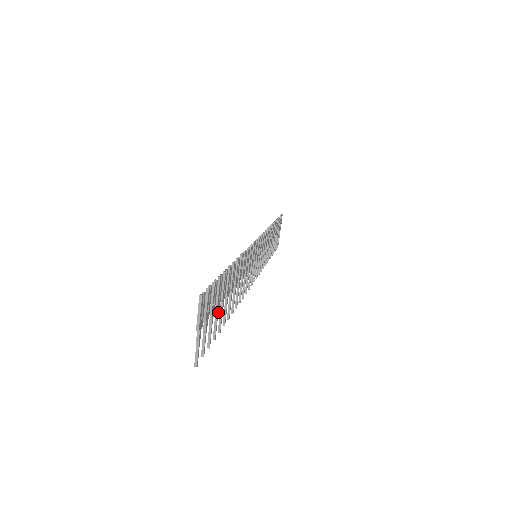
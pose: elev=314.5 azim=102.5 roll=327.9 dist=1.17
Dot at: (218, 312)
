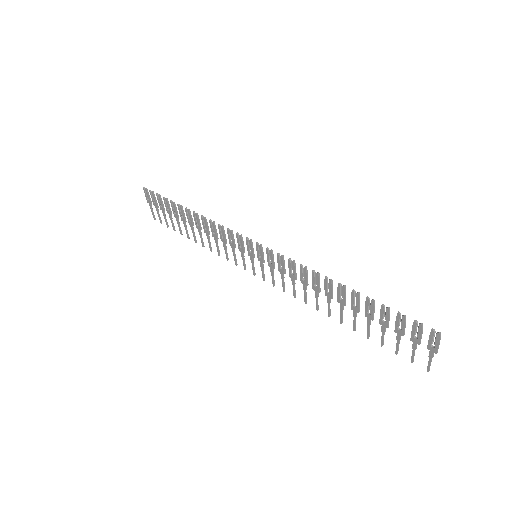
Dot at: (383, 328)
